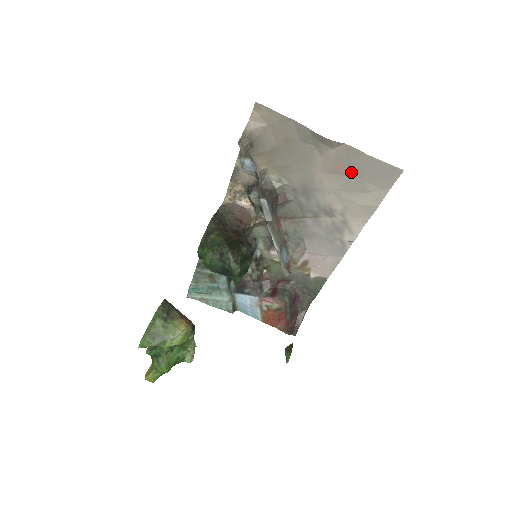
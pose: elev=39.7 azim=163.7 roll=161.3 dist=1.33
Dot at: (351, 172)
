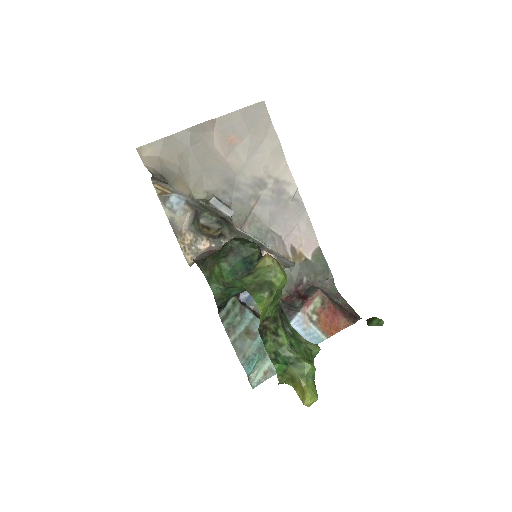
Dot at: (240, 136)
